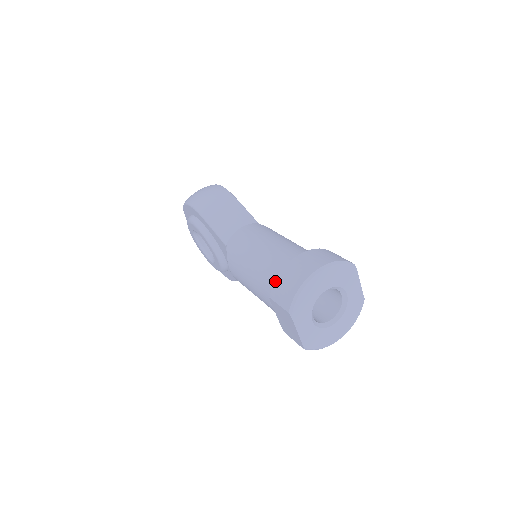
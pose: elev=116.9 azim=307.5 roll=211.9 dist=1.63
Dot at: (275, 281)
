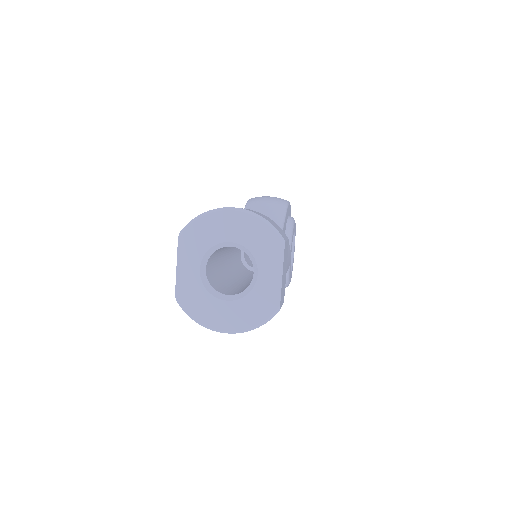
Dot at: occluded
